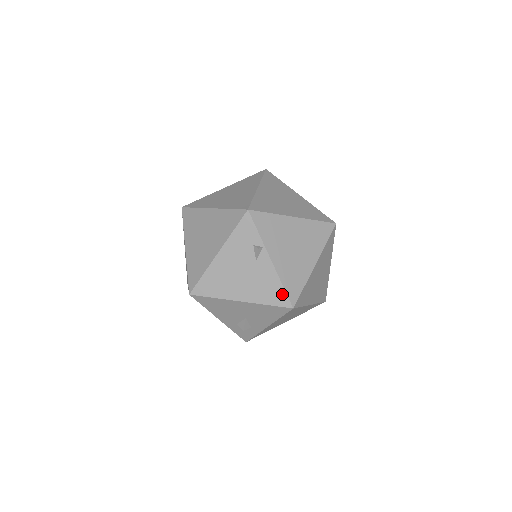
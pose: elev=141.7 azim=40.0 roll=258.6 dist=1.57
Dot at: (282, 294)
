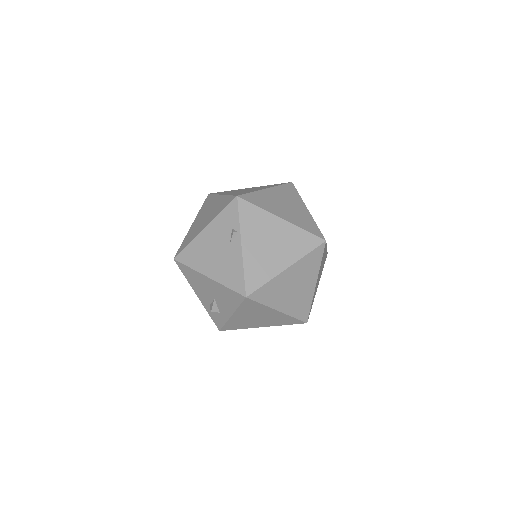
Dot at: (241, 281)
